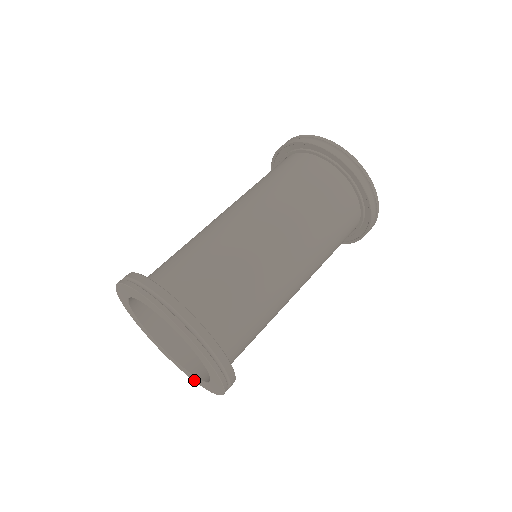
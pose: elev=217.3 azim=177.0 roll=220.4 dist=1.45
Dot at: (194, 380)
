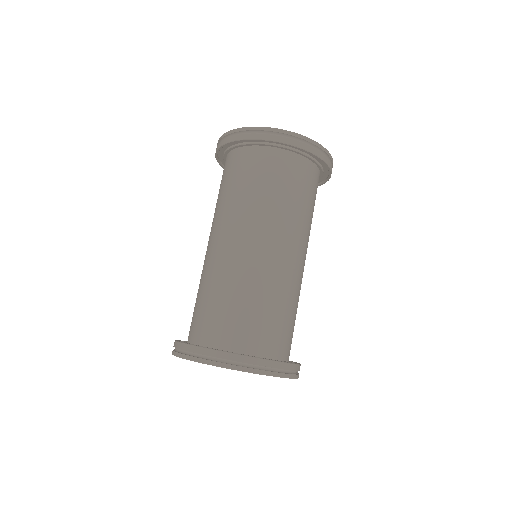
Dot at: occluded
